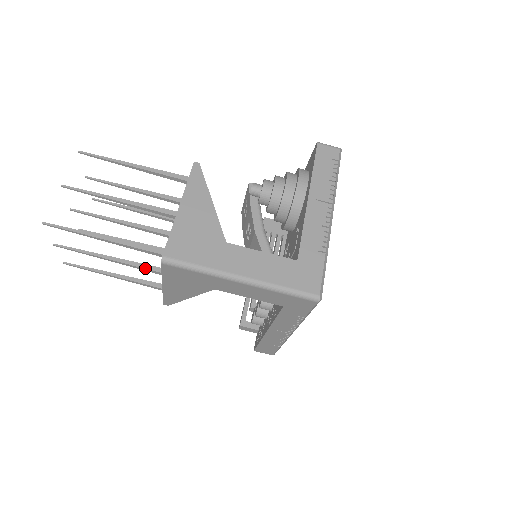
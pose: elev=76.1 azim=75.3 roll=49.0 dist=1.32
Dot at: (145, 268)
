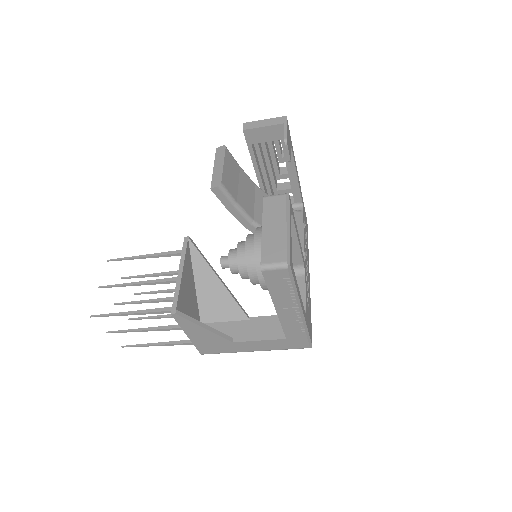
Dot at: occluded
